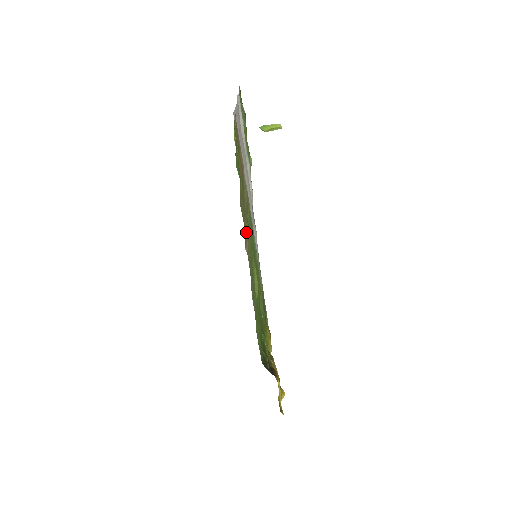
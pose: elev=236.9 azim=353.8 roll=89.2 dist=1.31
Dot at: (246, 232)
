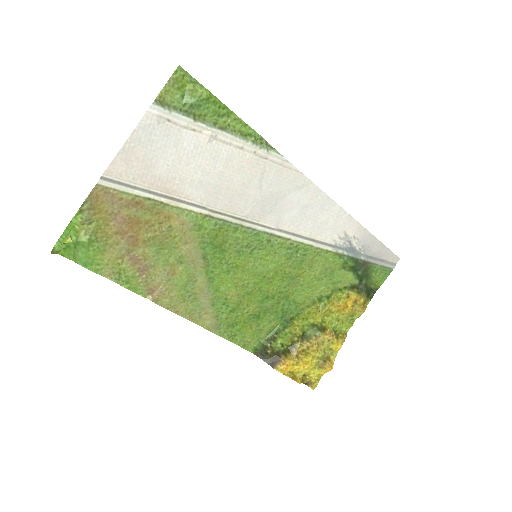
Dot at: (155, 280)
